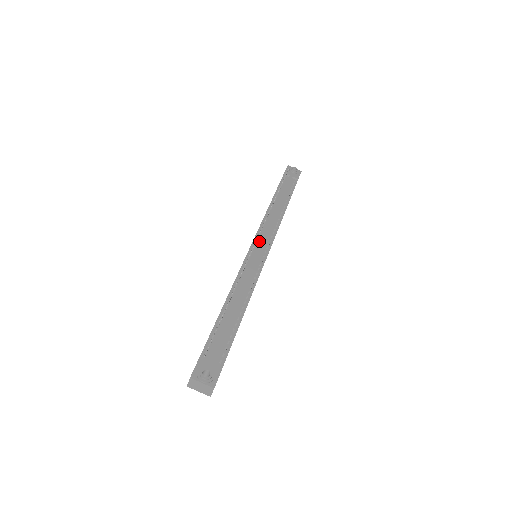
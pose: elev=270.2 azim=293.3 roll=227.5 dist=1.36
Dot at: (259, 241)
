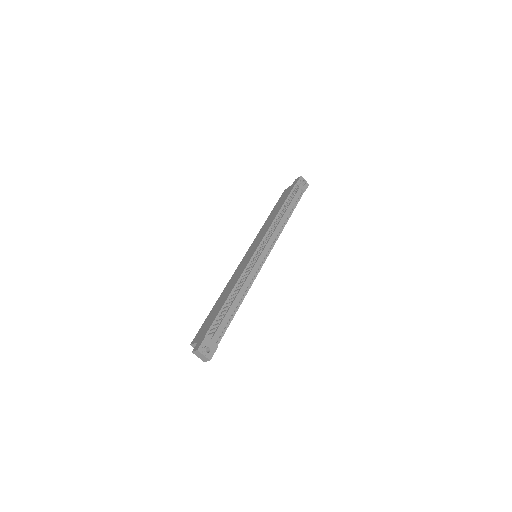
Dot at: (262, 247)
